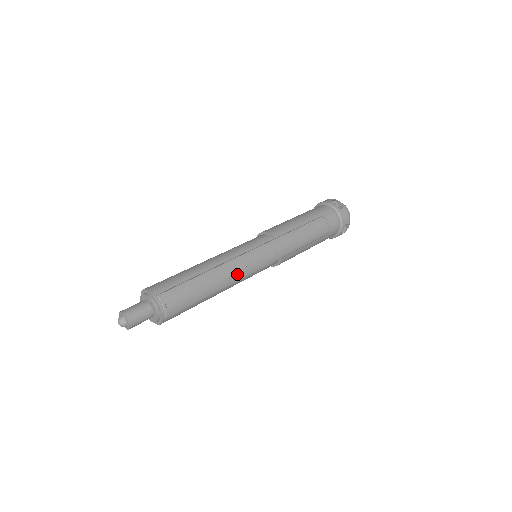
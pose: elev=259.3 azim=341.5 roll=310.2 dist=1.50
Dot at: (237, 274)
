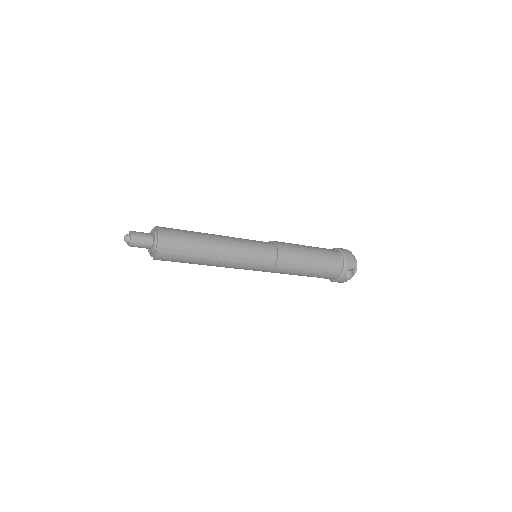
Dot at: occluded
